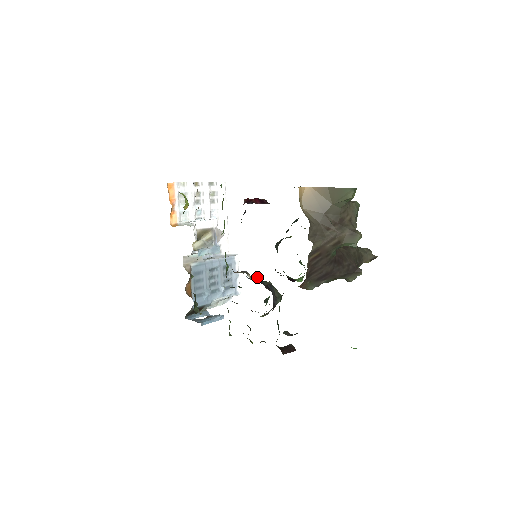
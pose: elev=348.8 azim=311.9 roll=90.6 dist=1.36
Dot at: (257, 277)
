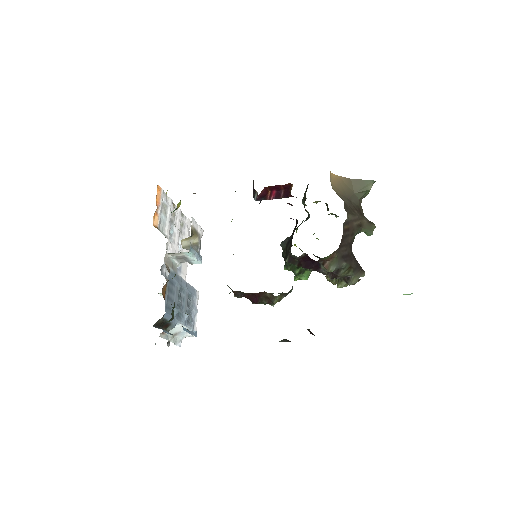
Dot at: occluded
